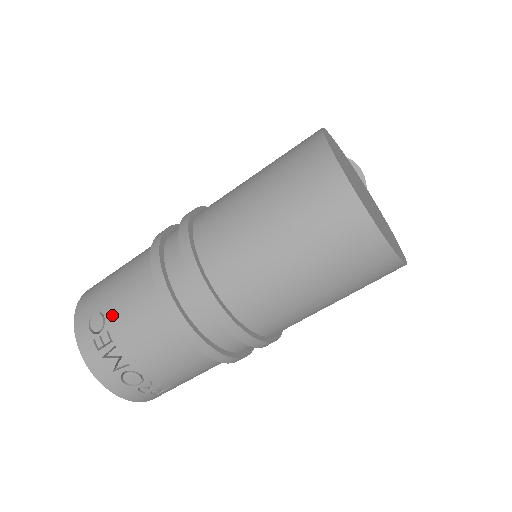
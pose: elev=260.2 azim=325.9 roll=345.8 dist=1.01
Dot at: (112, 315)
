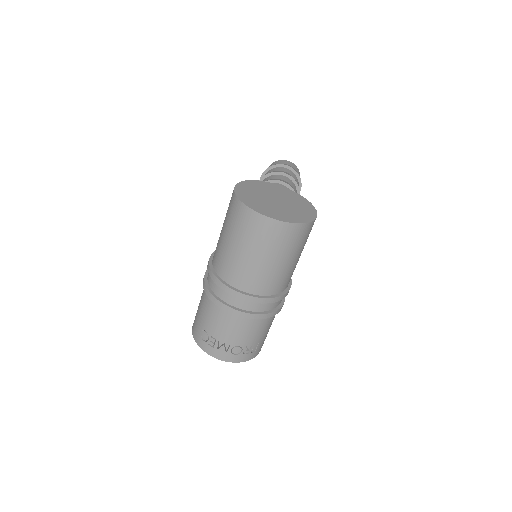
Dot at: (208, 328)
